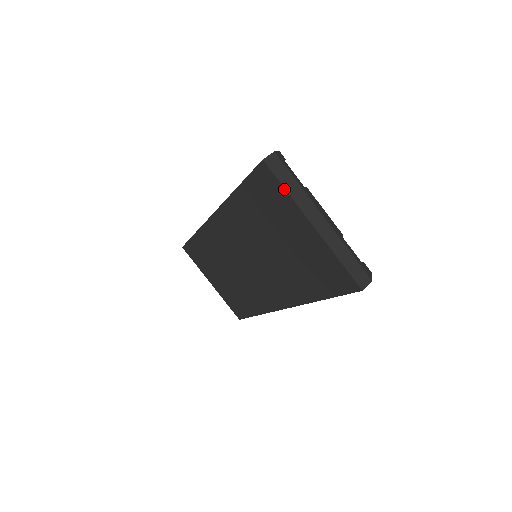
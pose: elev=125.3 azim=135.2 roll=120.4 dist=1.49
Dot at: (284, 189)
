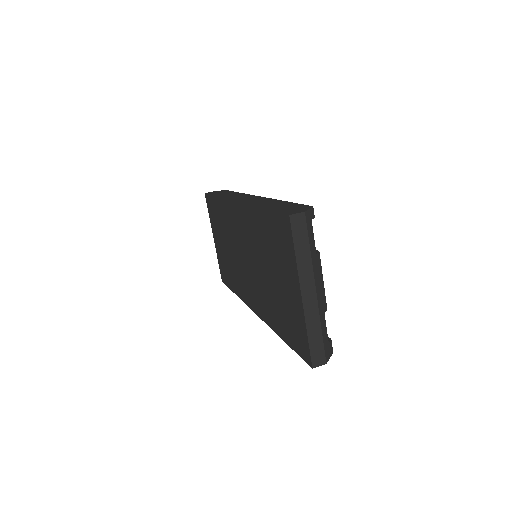
Dot at: (294, 251)
